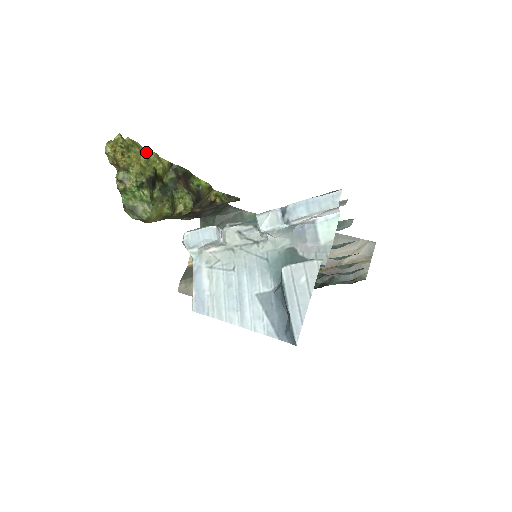
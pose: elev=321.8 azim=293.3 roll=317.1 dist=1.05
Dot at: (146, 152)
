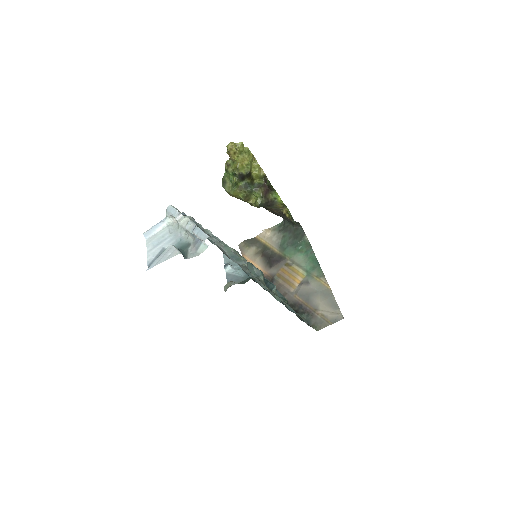
Dot at: (254, 160)
